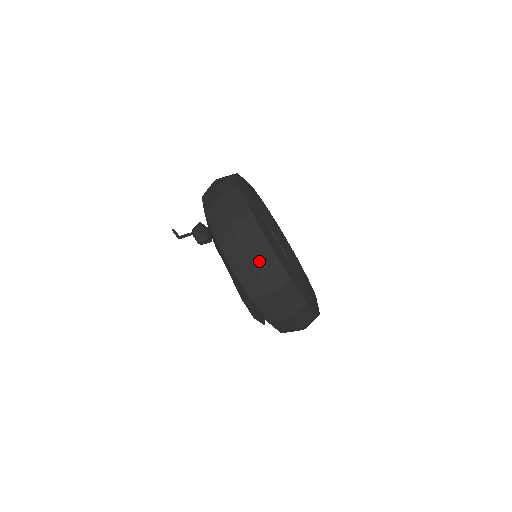
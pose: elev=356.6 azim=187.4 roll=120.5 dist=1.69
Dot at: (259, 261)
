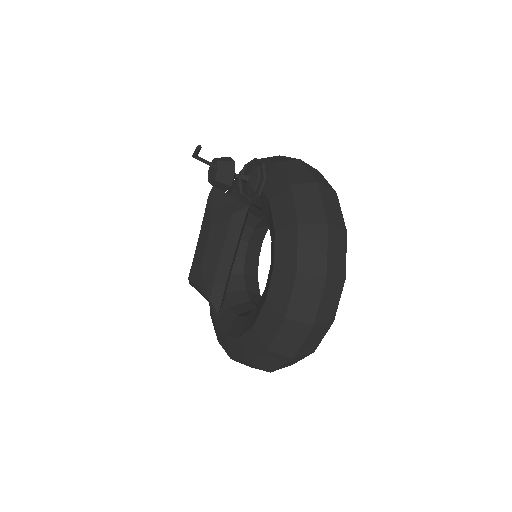
Dot at: (295, 359)
